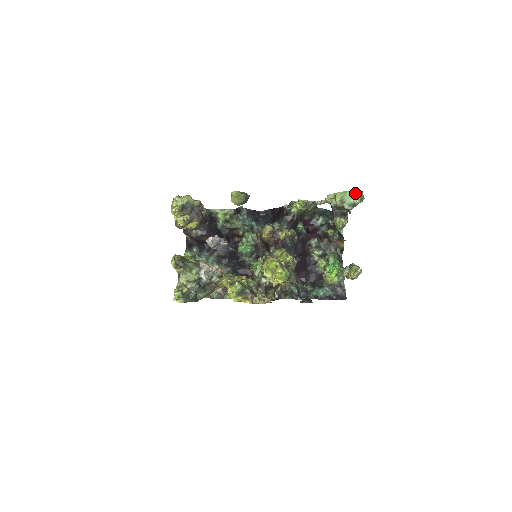
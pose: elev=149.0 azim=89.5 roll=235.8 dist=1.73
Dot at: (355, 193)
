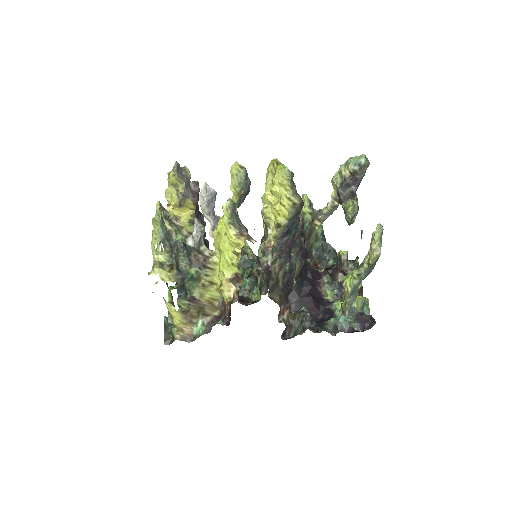
Dot at: (359, 157)
